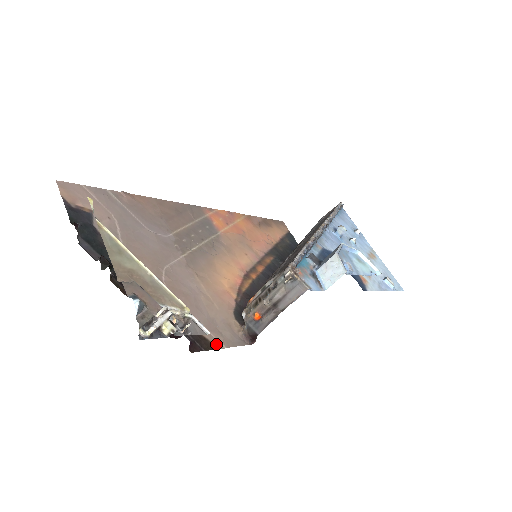
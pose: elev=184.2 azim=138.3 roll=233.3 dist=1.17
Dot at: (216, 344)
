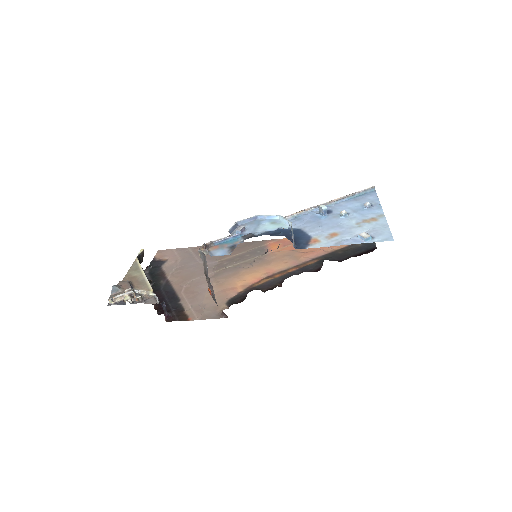
Dot at: (192, 318)
